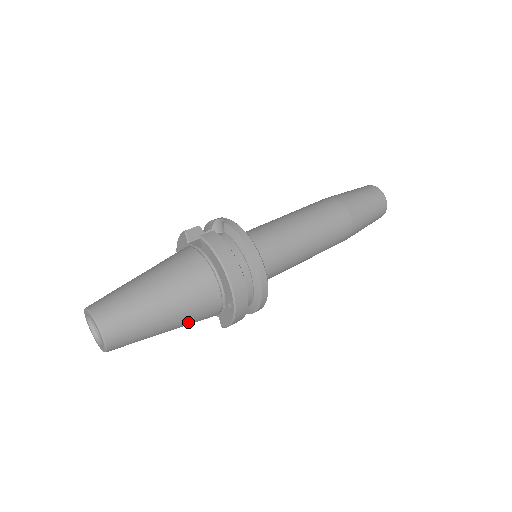
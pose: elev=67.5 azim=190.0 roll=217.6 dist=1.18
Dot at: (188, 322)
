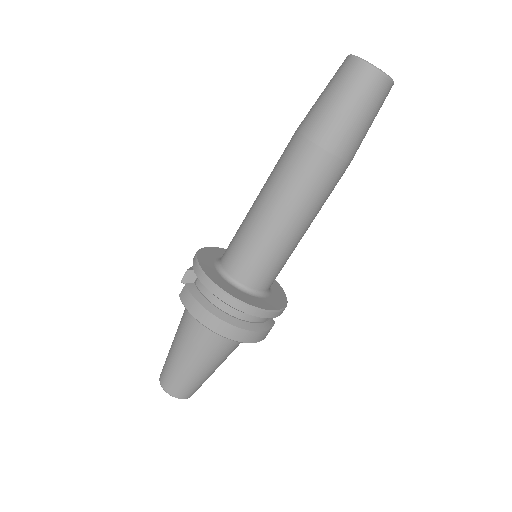
Dot at: (226, 355)
